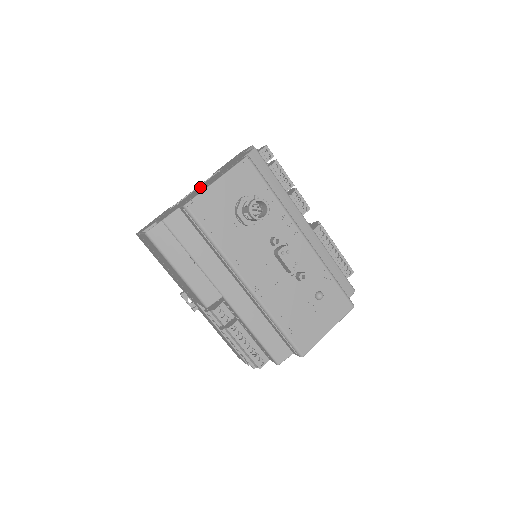
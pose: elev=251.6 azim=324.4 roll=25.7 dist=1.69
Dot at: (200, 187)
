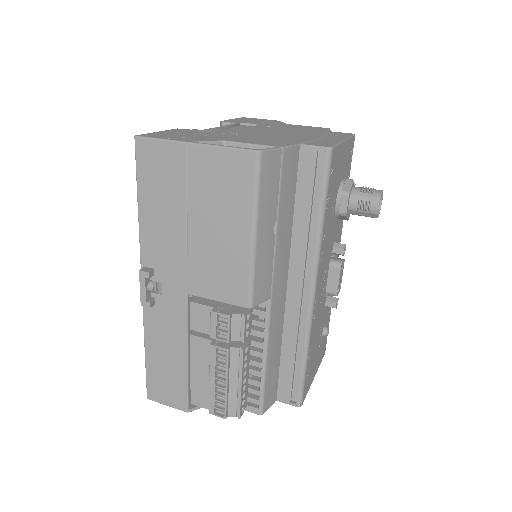
Dot at: (269, 131)
